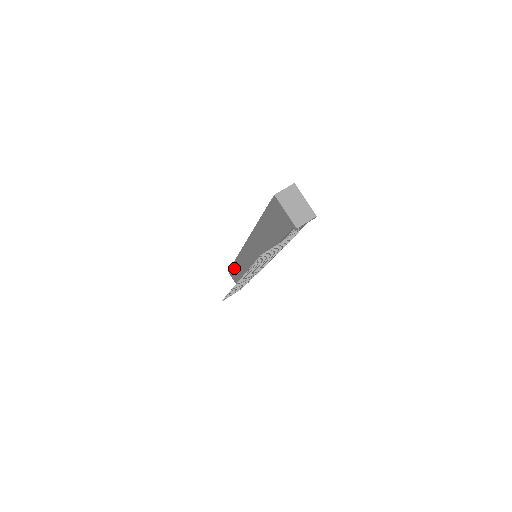
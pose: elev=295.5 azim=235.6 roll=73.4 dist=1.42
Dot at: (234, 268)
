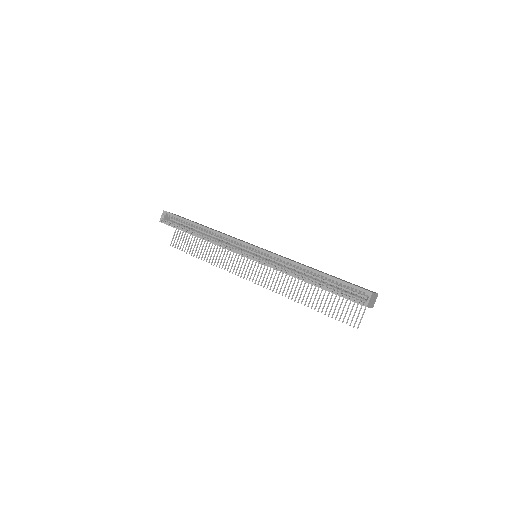
Dot at: occluded
